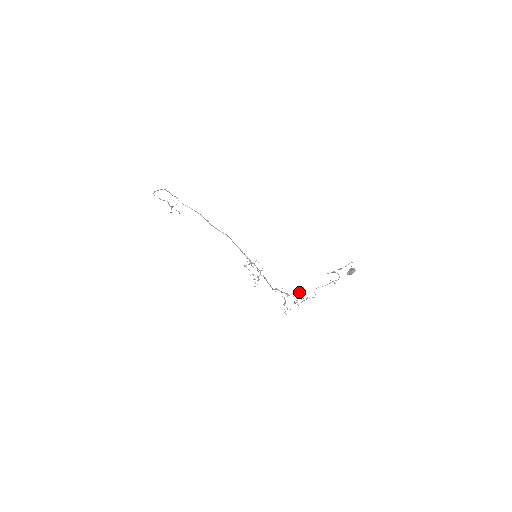
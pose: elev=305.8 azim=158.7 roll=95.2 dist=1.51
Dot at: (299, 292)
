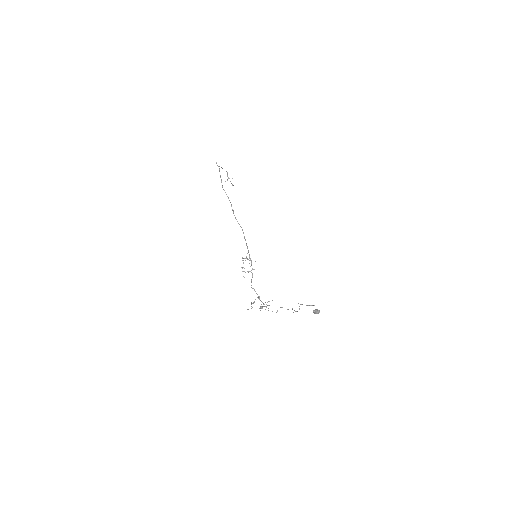
Dot at: (267, 302)
